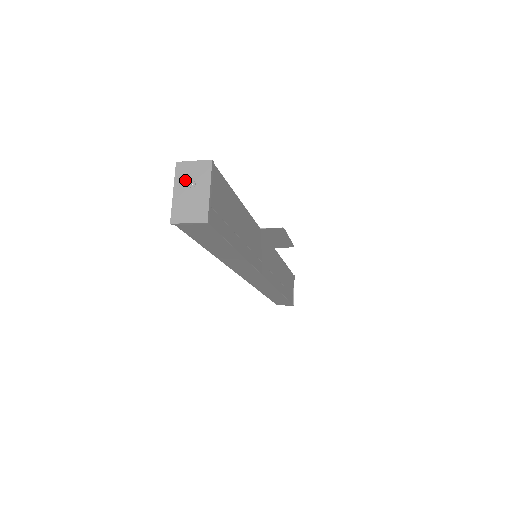
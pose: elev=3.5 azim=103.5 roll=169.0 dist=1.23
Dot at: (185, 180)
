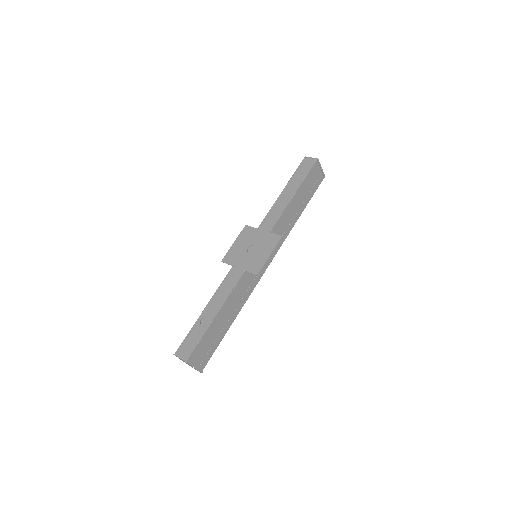
Dot at: occluded
